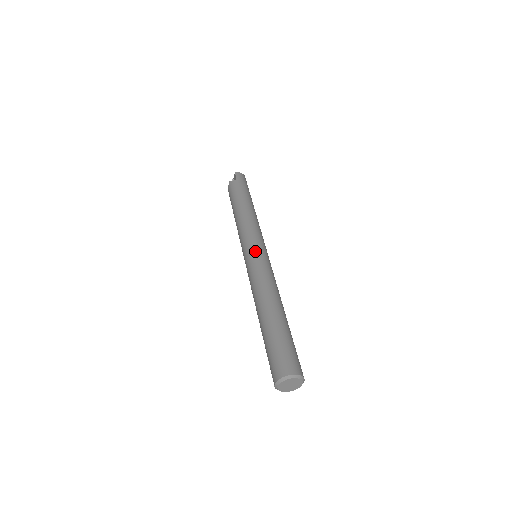
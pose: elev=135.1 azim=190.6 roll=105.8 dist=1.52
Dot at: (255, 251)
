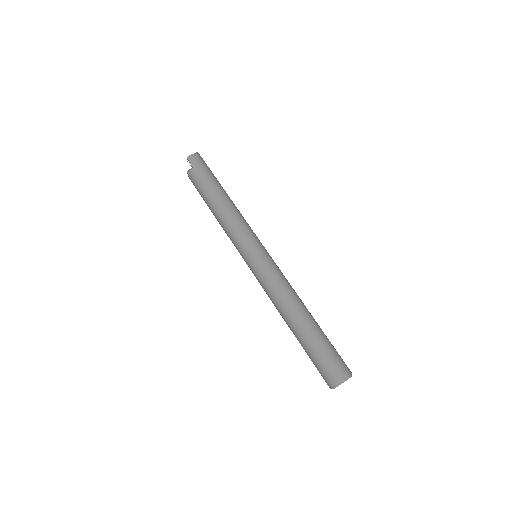
Dot at: (254, 259)
